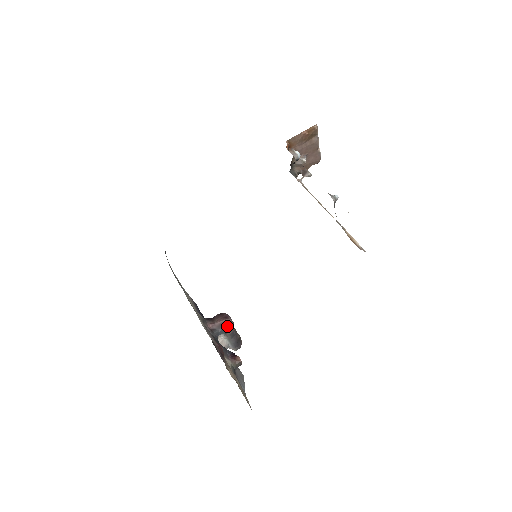
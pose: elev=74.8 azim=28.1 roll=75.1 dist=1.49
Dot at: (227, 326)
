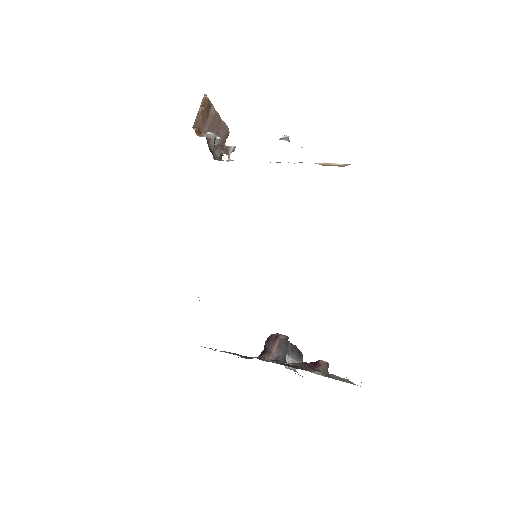
Dot at: (284, 344)
